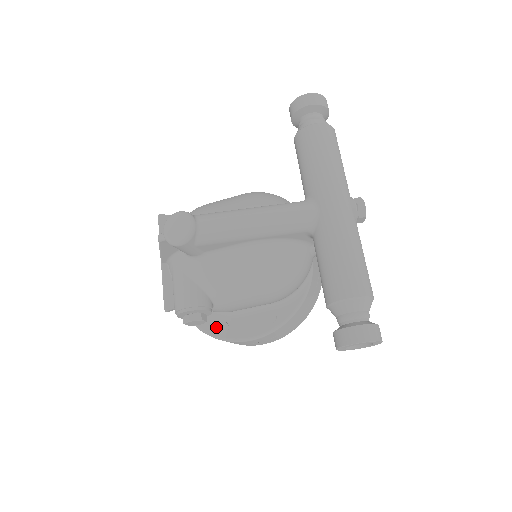
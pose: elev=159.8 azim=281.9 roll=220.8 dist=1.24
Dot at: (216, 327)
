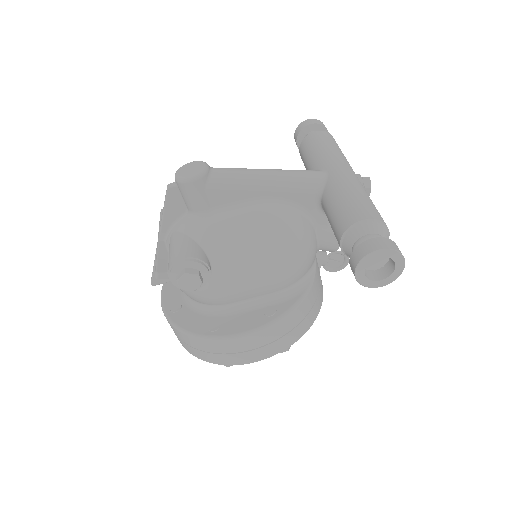
Dot at: (205, 327)
